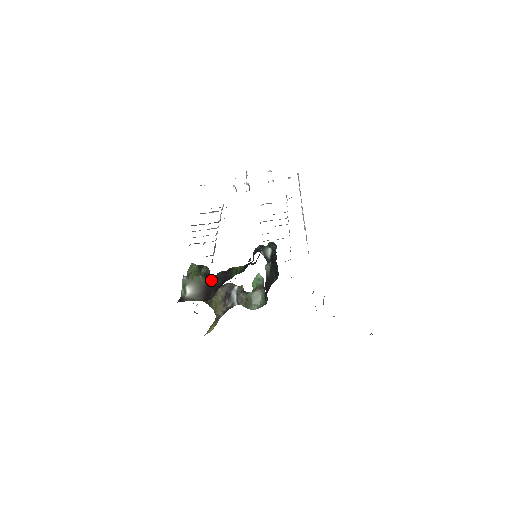
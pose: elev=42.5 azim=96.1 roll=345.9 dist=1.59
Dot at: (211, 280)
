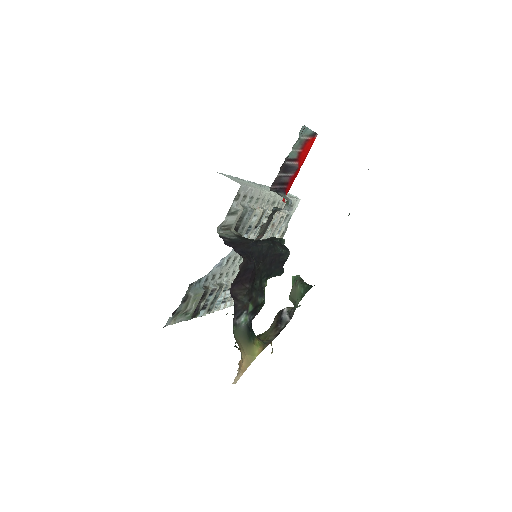
Dot at: occluded
